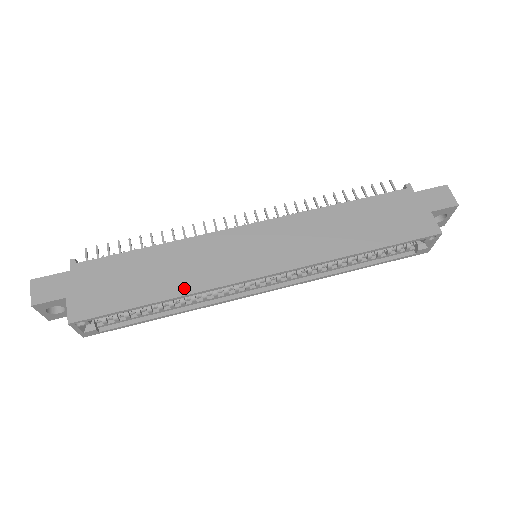
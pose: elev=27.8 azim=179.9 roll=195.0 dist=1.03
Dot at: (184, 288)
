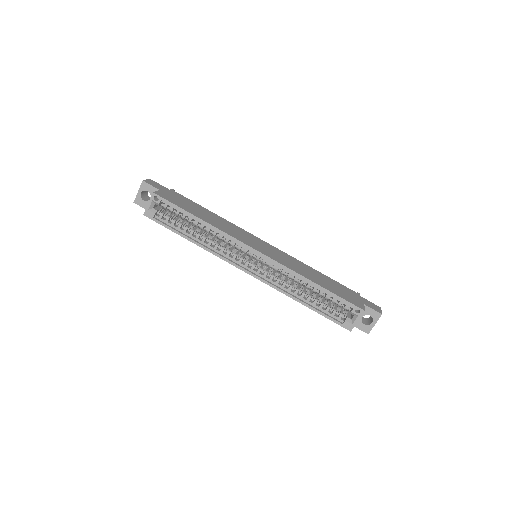
Dot at: (215, 225)
